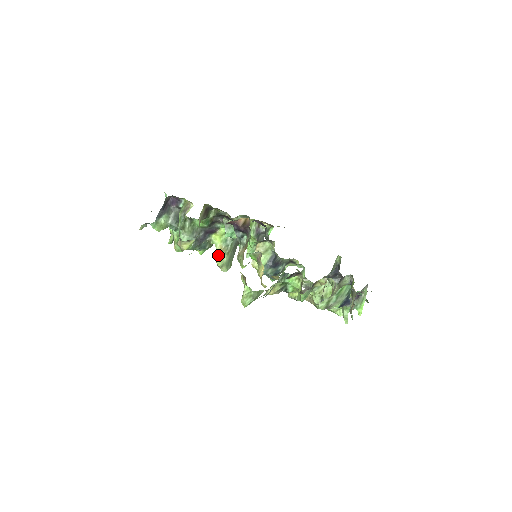
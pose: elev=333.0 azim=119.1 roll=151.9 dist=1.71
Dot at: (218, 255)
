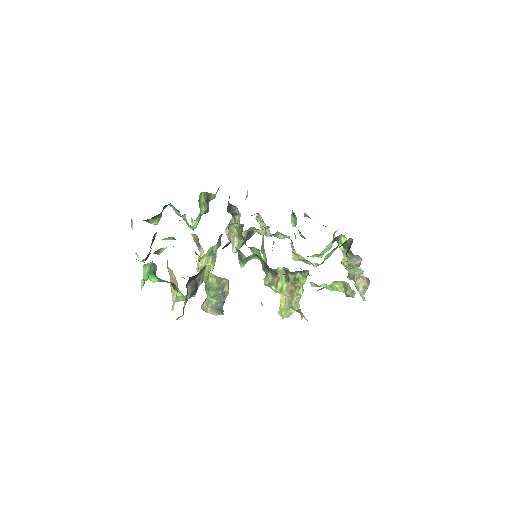
Dot at: occluded
